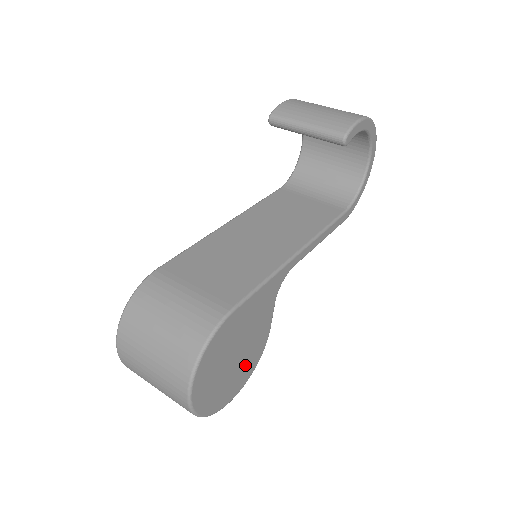
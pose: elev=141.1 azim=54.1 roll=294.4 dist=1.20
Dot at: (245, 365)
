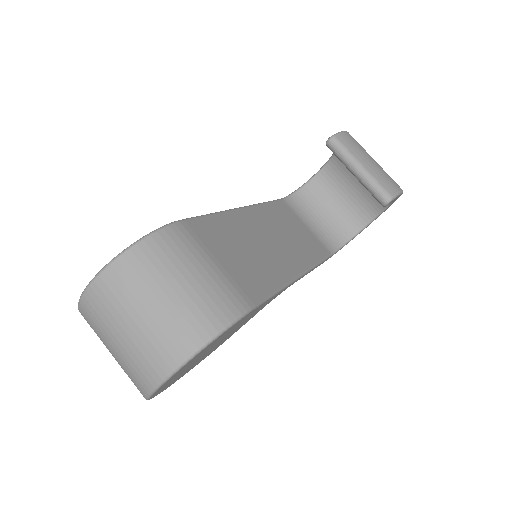
Dot at: (201, 359)
